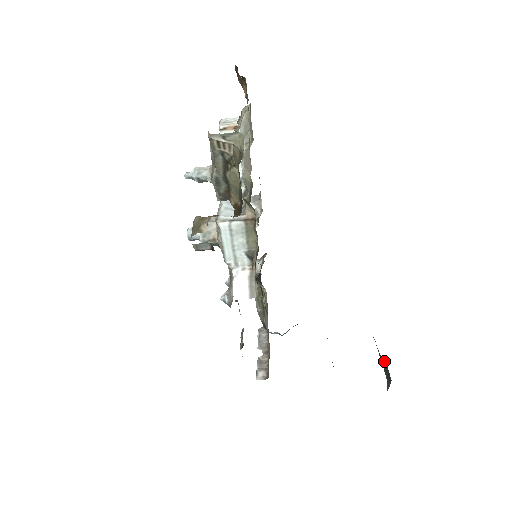
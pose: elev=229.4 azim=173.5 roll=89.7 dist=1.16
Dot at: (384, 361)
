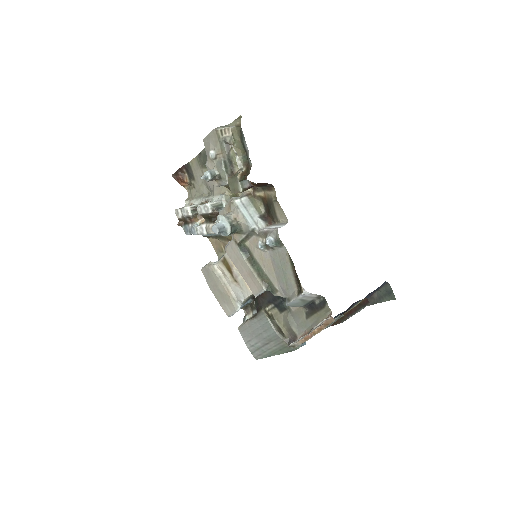
Dot at: (376, 296)
